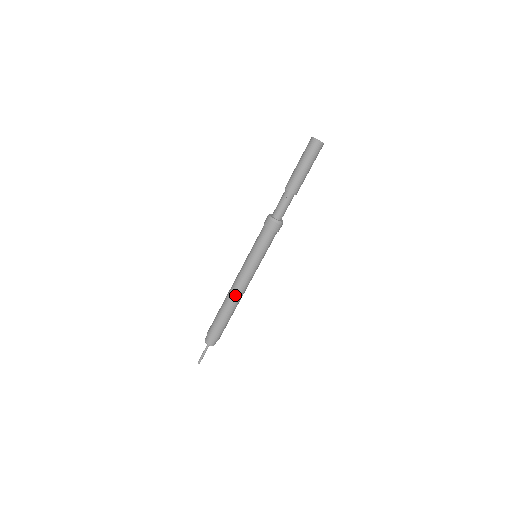
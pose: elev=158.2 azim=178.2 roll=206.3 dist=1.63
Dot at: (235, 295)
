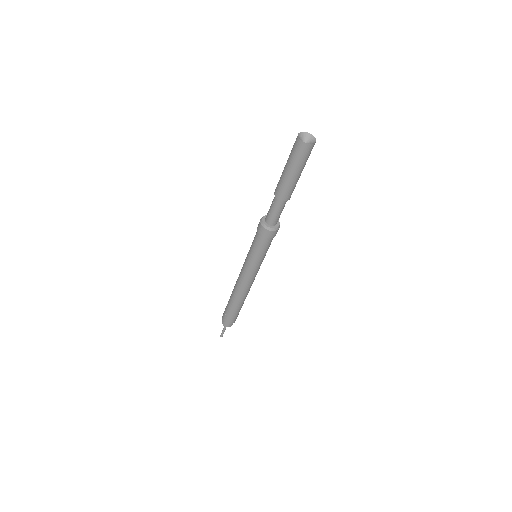
Dot at: (236, 287)
